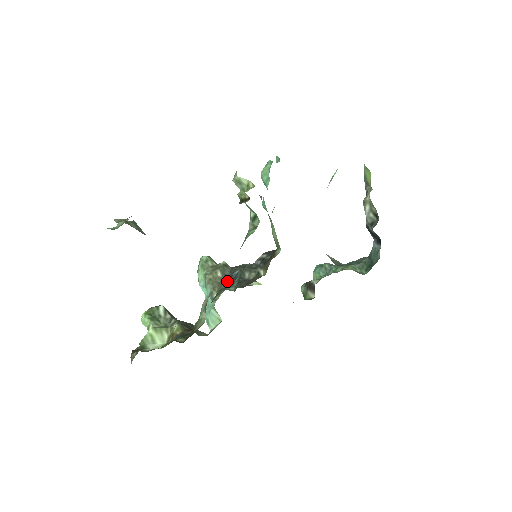
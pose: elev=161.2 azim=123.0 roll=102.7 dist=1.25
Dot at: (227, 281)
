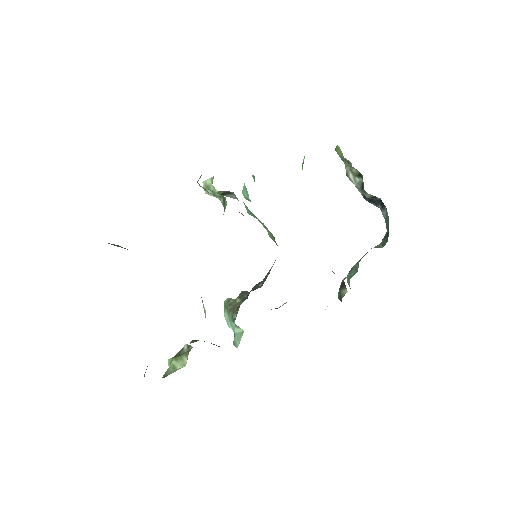
Dot at: (244, 300)
